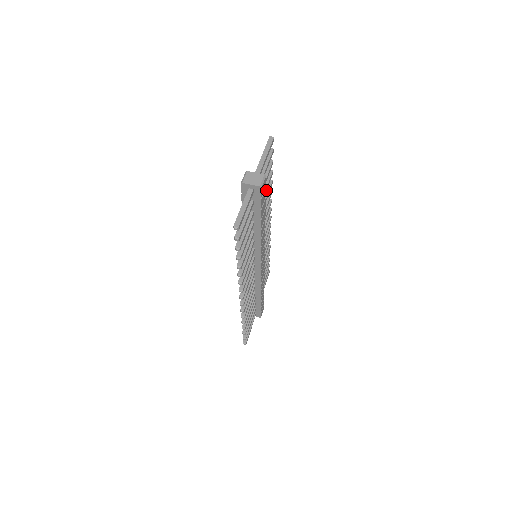
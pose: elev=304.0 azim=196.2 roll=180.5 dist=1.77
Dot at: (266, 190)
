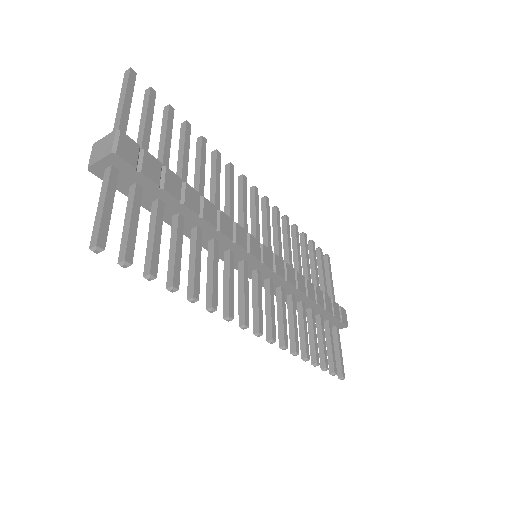
Dot at: (187, 155)
